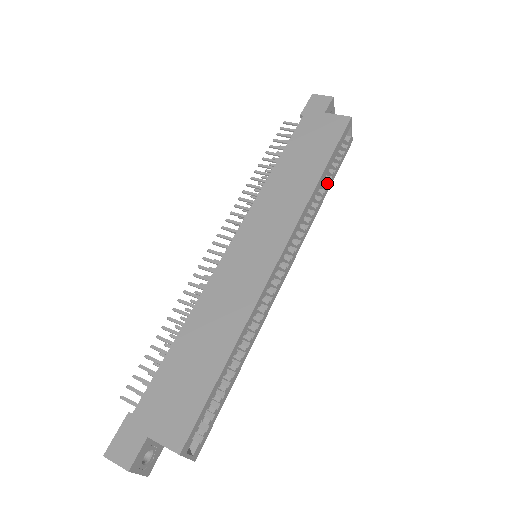
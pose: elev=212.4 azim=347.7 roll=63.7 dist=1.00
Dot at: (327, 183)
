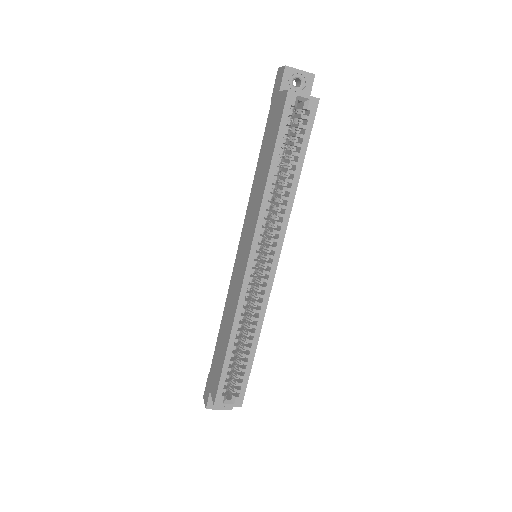
Dot at: (295, 166)
